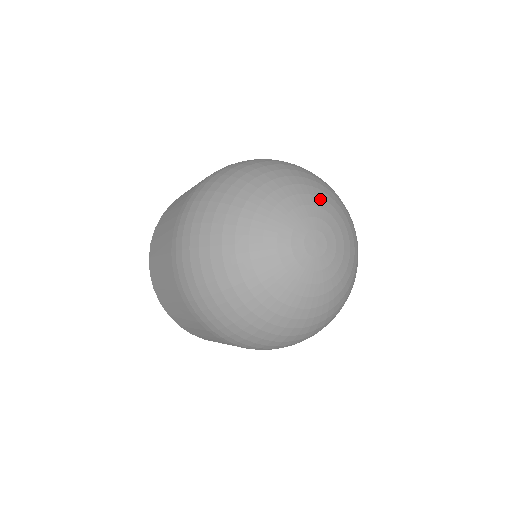
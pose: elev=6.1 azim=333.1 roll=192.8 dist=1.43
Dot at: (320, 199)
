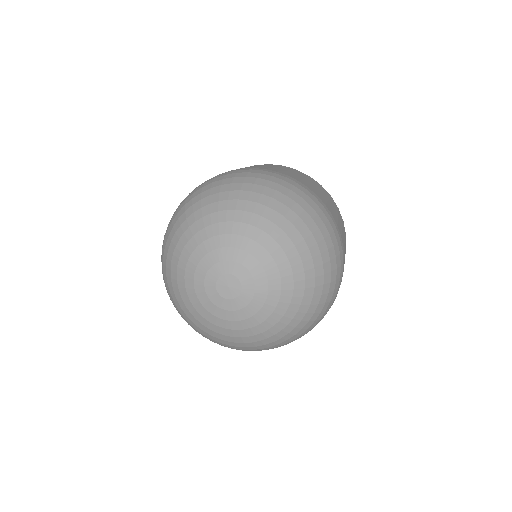
Dot at: (225, 236)
